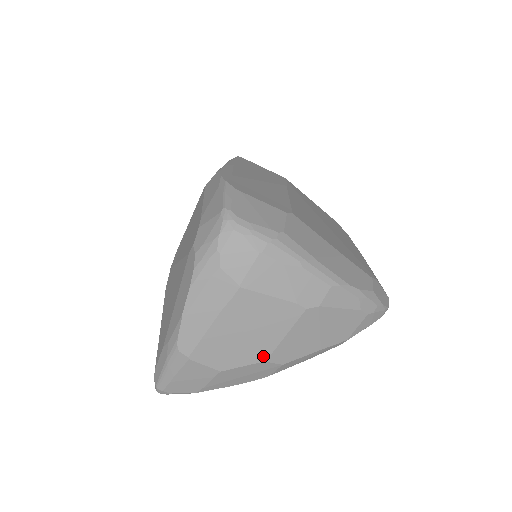
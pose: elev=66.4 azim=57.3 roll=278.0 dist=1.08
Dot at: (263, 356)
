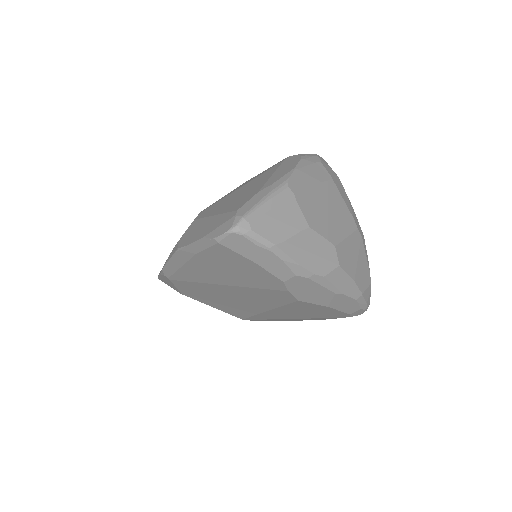
Dot at: (334, 240)
